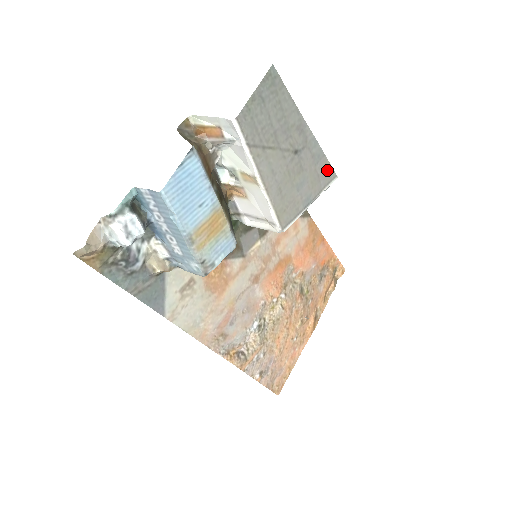
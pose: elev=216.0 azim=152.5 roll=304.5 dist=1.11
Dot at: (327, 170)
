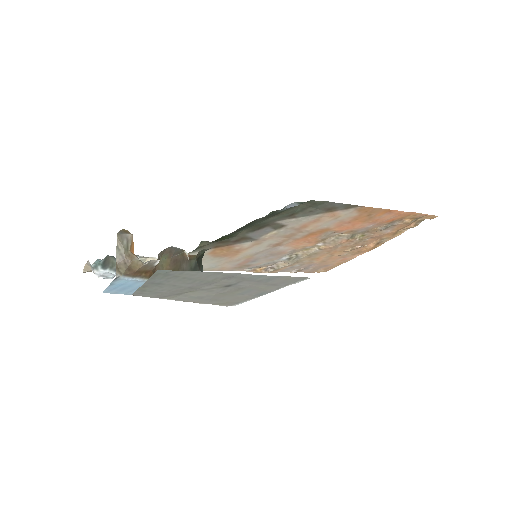
Dot at: (289, 279)
